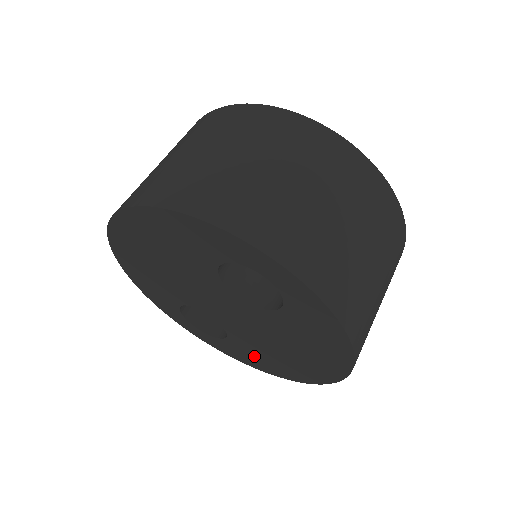
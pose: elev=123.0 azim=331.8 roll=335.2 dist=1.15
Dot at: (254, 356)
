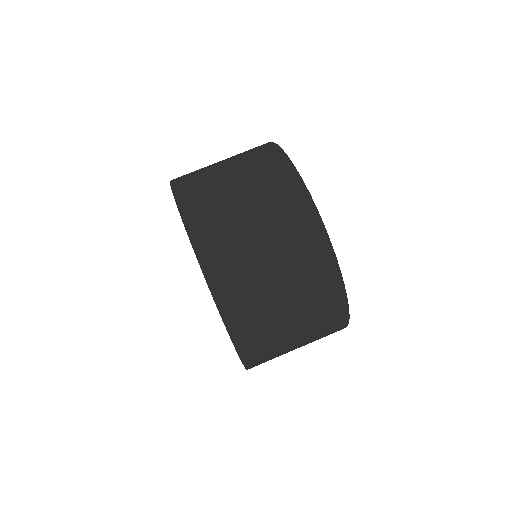
Dot at: occluded
